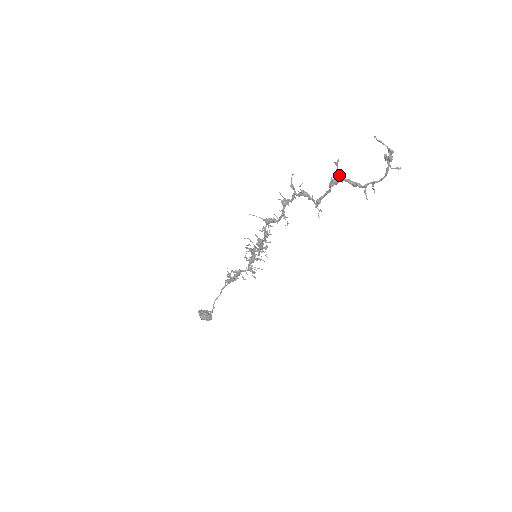
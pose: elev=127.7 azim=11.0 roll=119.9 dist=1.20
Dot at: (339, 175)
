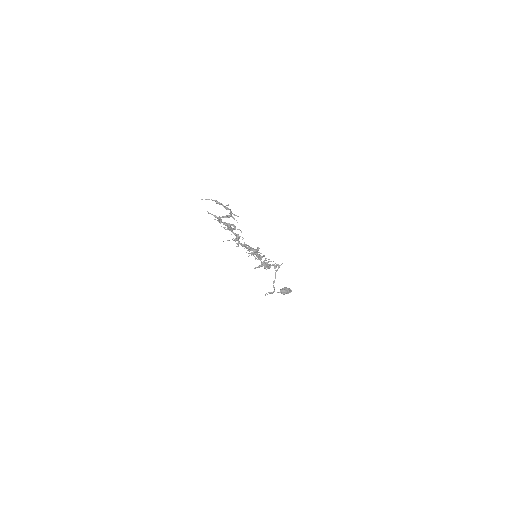
Dot at: (216, 217)
